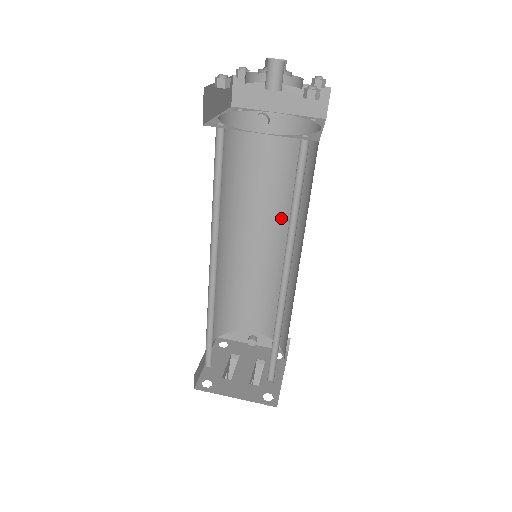
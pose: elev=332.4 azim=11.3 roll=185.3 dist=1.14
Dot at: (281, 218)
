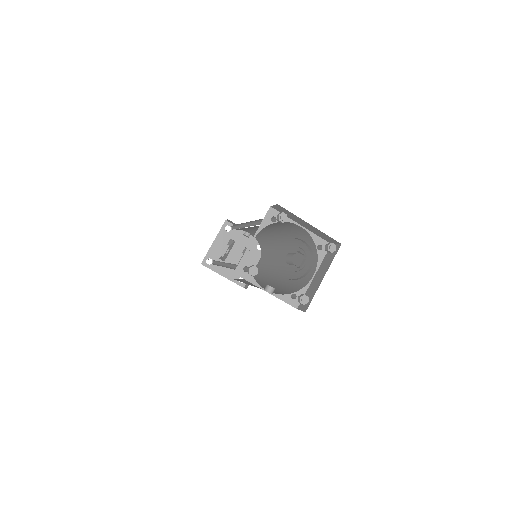
Dot at: (283, 237)
